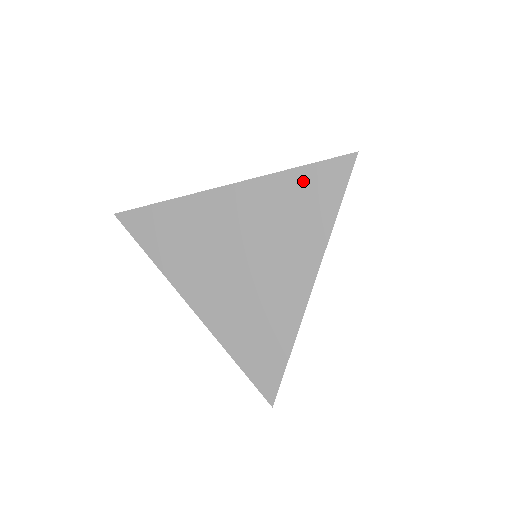
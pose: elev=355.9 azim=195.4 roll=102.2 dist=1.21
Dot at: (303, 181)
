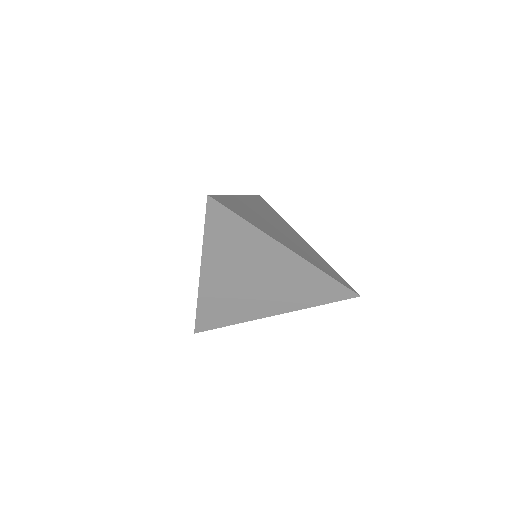
Dot at: (325, 283)
